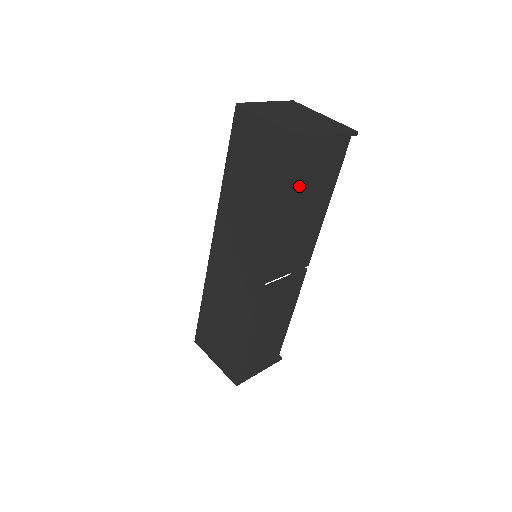
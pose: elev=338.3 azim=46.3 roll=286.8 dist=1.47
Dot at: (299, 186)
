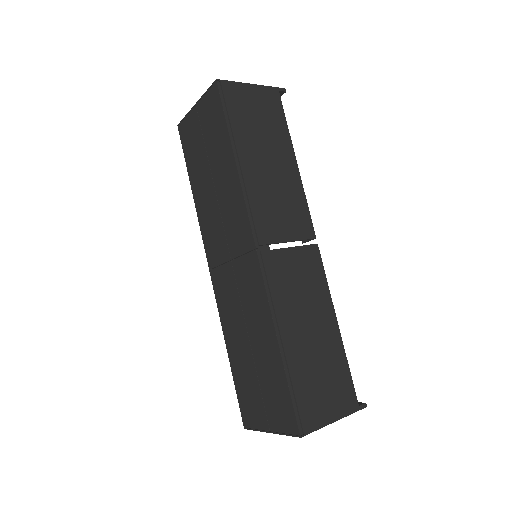
Dot at: (239, 128)
